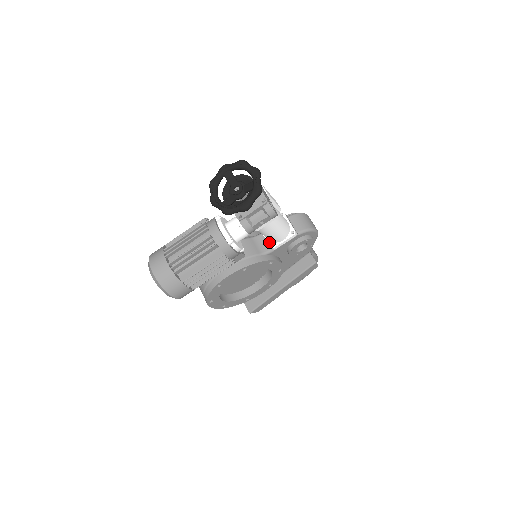
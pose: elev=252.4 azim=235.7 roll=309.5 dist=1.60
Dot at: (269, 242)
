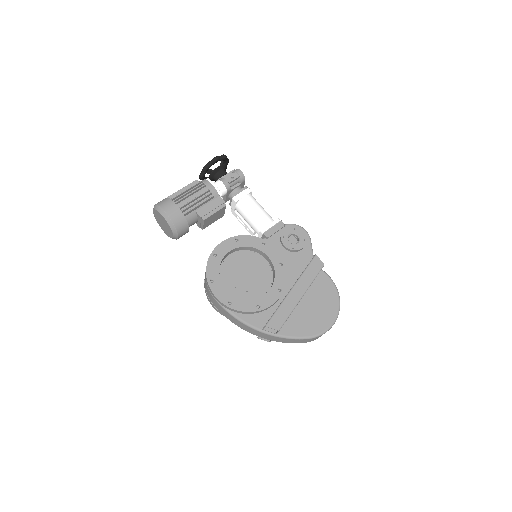
Dot at: (260, 232)
